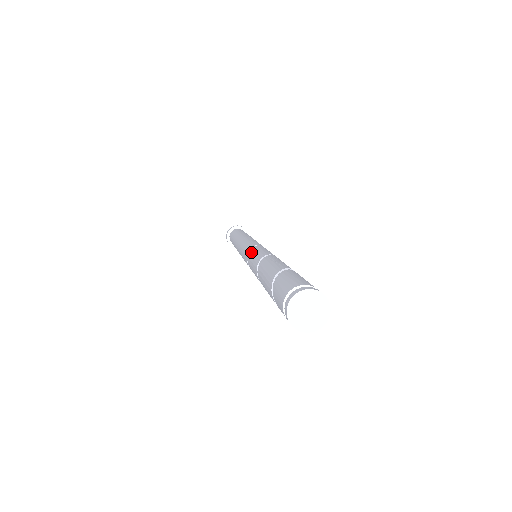
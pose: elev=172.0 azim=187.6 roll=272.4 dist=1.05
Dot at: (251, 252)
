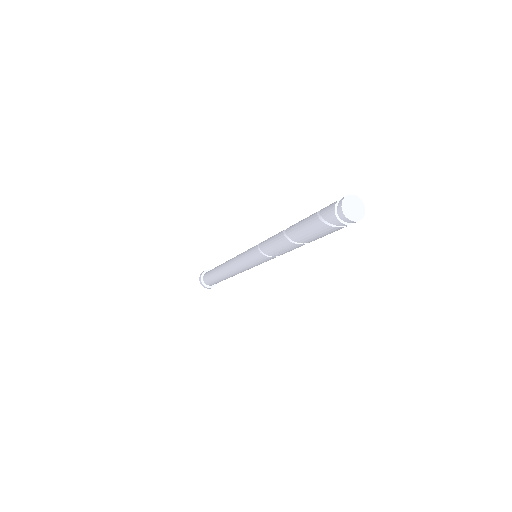
Dot at: occluded
